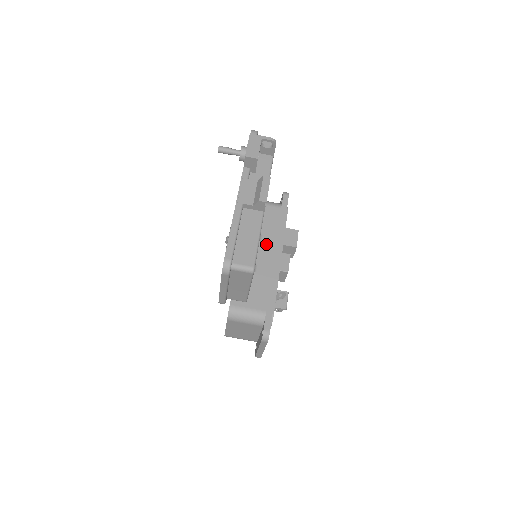
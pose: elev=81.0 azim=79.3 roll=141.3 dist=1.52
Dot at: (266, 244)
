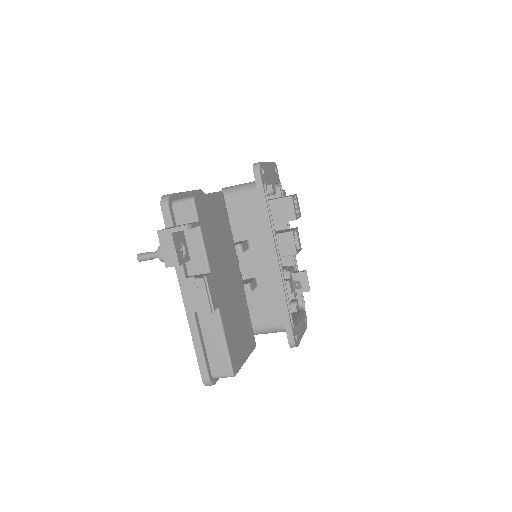
Dot at: (258, 249)
